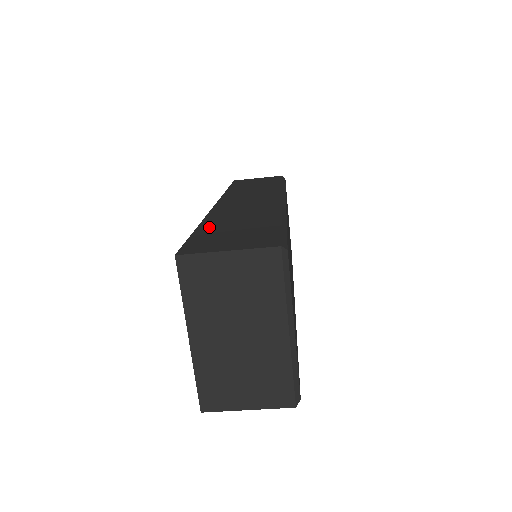
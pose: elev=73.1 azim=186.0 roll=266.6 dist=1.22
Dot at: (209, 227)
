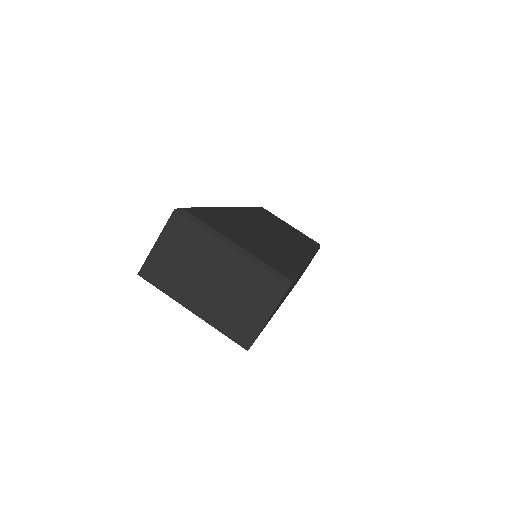
Dot at: occluded
